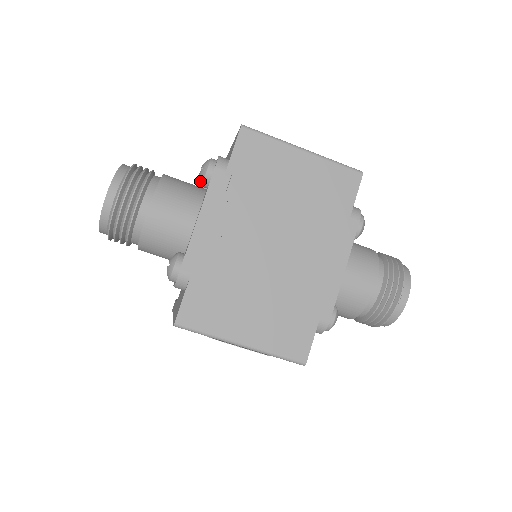
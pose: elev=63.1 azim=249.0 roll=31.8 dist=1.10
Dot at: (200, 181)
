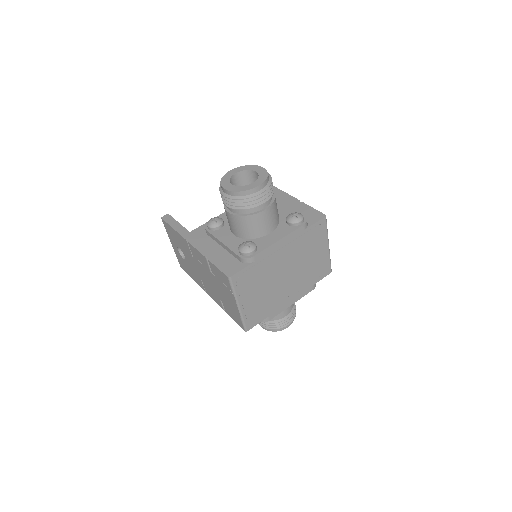
Dot at: (290, 220)
